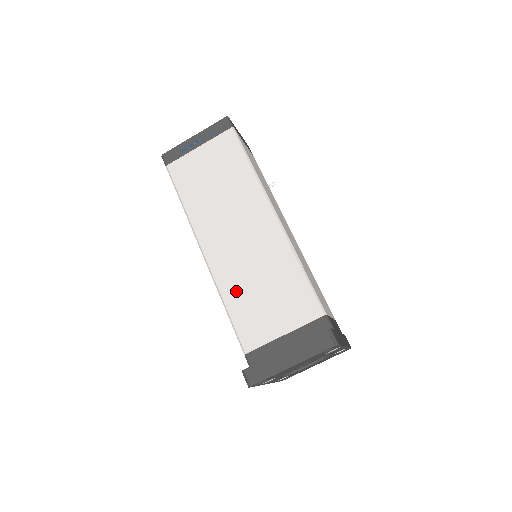
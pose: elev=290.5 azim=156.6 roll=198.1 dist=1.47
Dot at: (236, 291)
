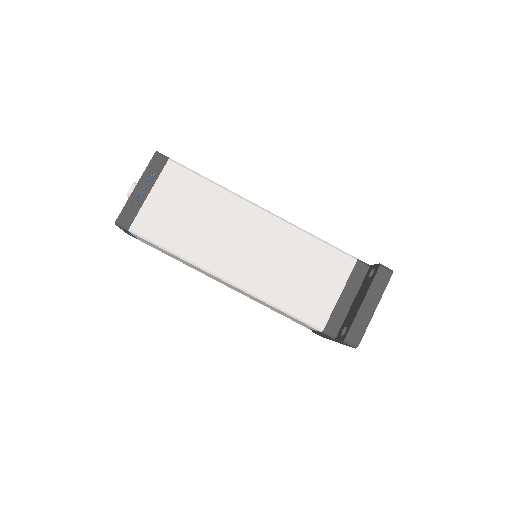
Dot at: (280, 291)
